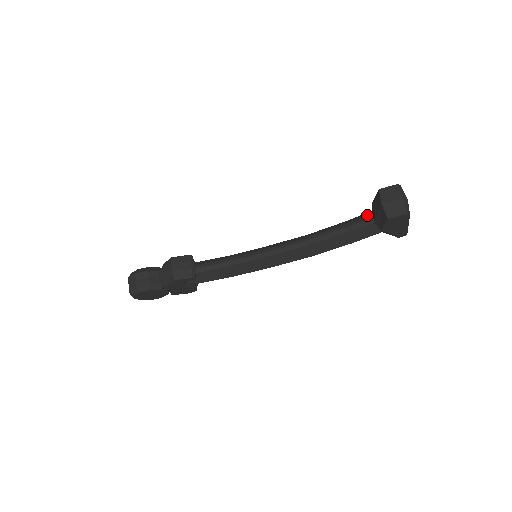
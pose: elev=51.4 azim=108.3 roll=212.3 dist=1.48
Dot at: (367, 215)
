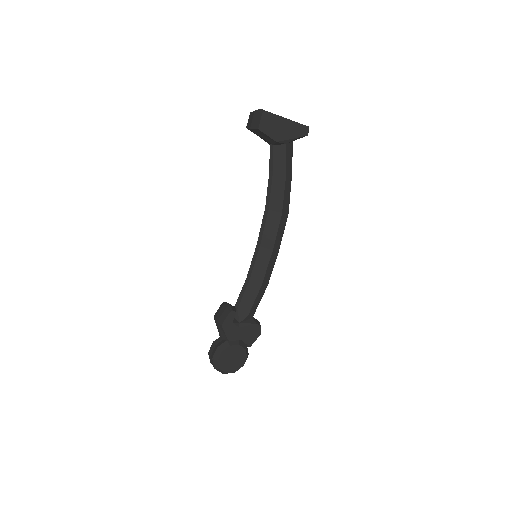
Dot at: occluded
